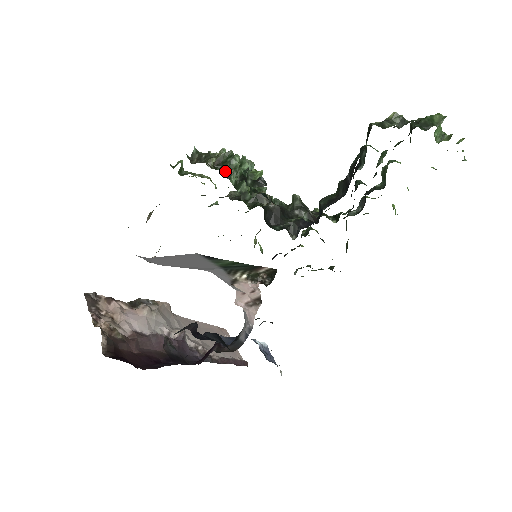
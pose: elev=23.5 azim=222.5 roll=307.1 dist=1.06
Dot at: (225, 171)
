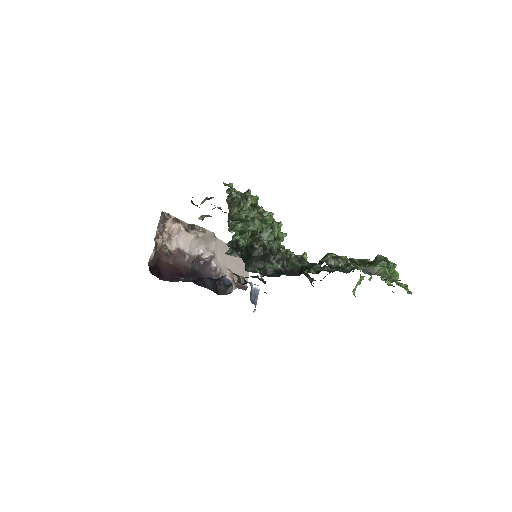
Dot at: (234, 224)
